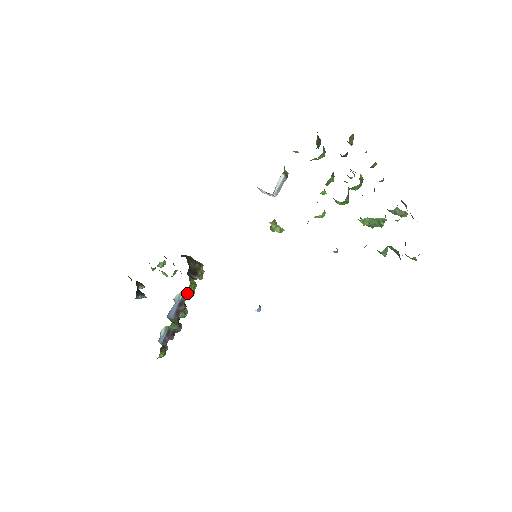
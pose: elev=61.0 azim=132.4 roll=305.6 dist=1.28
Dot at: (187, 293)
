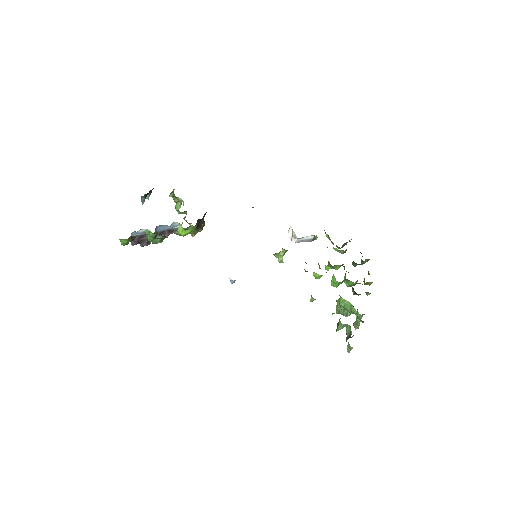
Dot at: (185, 229)
